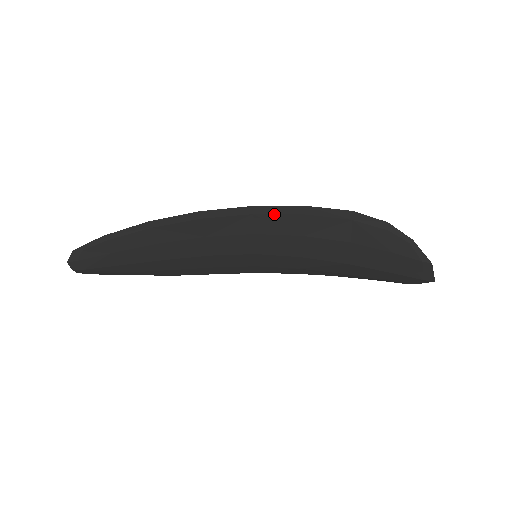
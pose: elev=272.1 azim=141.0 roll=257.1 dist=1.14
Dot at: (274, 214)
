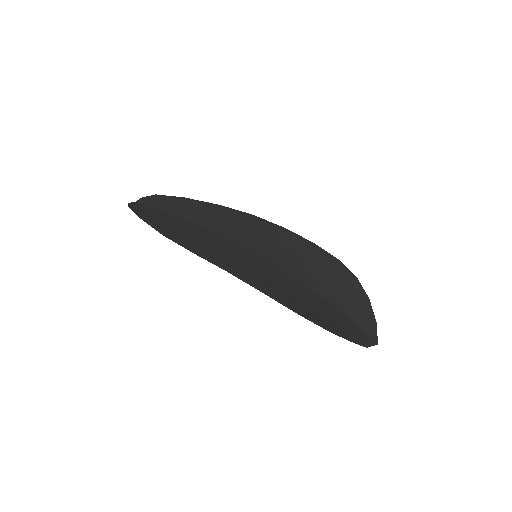
Dot at: (246, 279)
